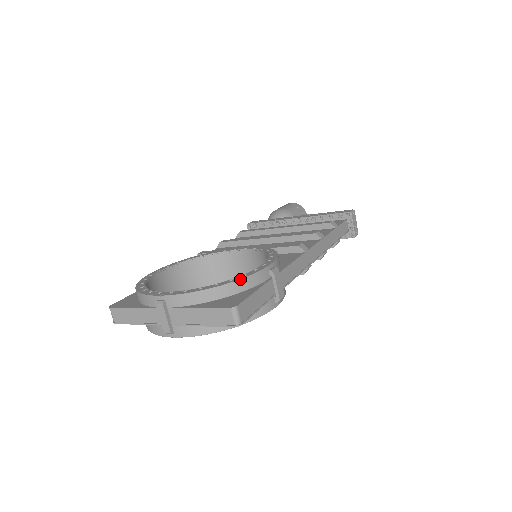
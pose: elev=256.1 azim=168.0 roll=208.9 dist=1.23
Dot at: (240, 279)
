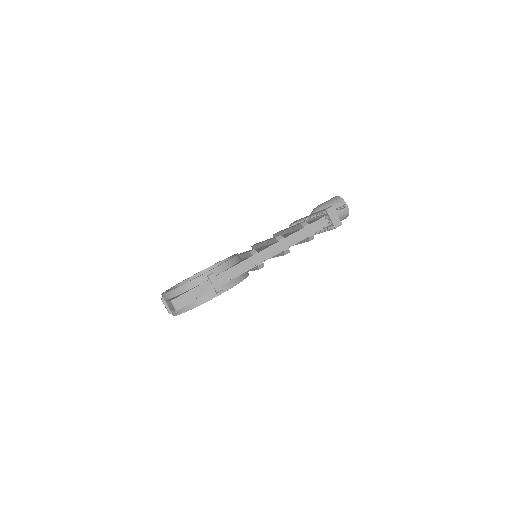
Dot at: (186, 283)
